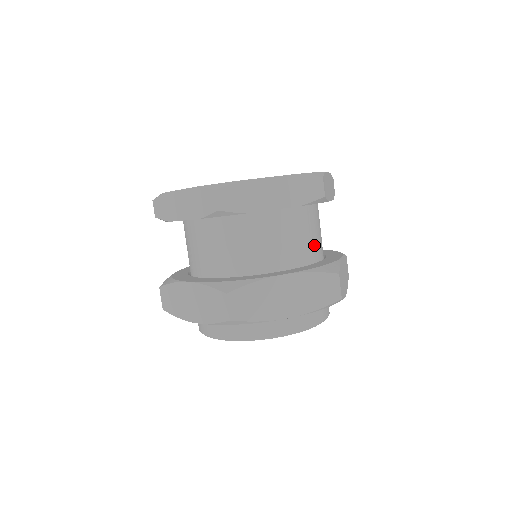
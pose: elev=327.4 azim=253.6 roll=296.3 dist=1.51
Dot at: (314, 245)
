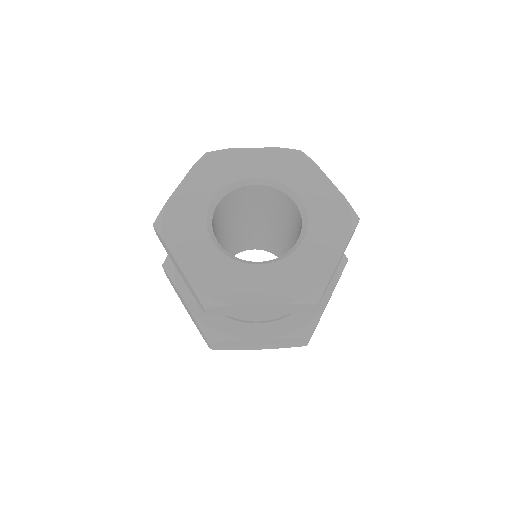
Dot at: occluded
